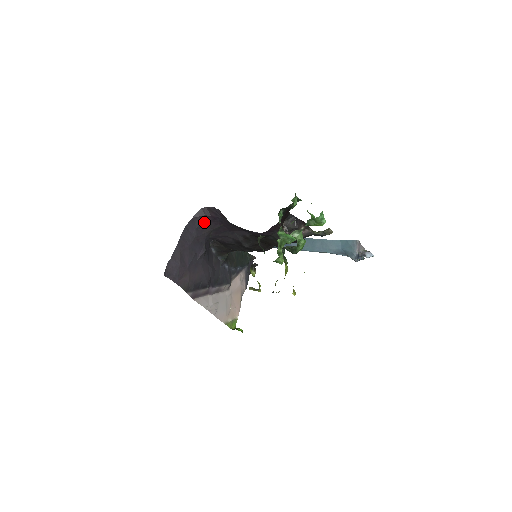
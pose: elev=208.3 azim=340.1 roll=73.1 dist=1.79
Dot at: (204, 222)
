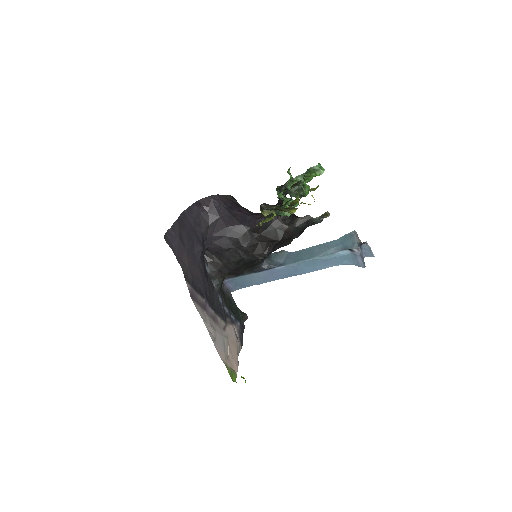
Dot at: (201, 214)
